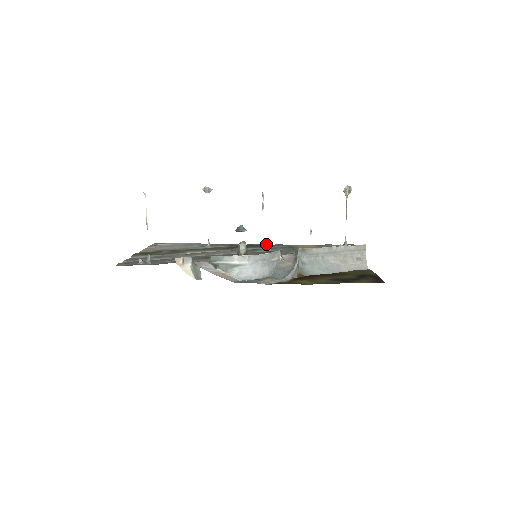
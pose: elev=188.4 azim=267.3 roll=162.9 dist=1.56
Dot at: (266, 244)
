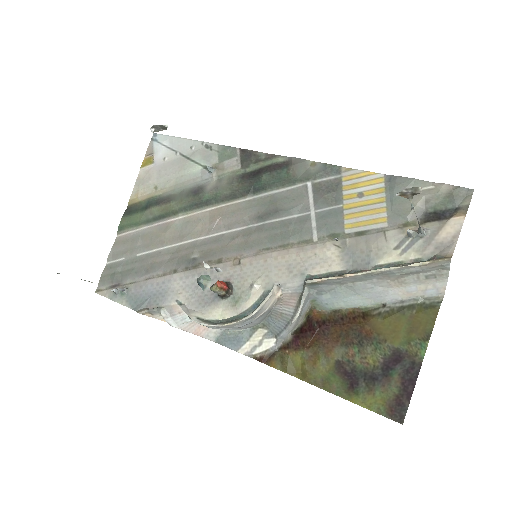
Dot at: (297, 169)
